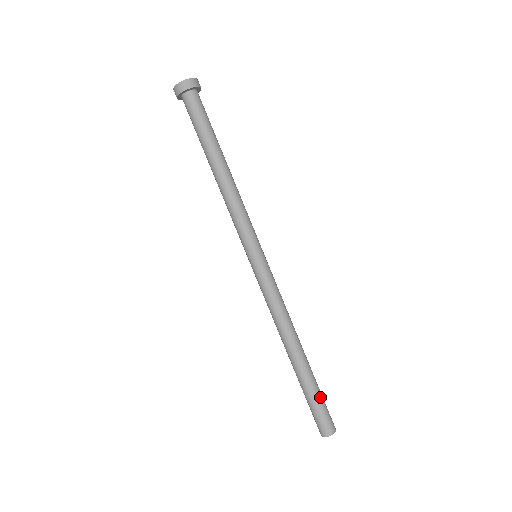
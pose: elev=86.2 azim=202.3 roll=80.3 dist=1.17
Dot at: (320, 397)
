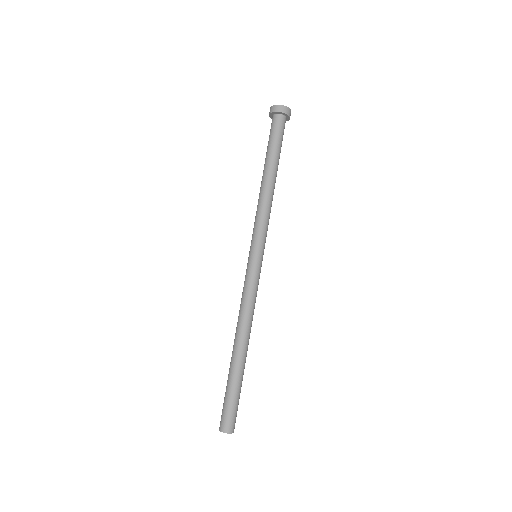
Dot at: (233, 395)
